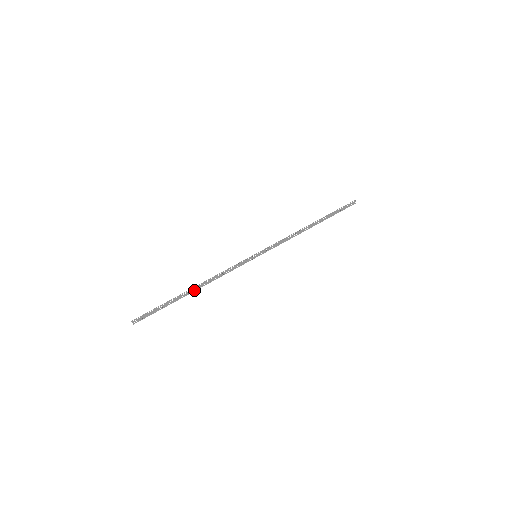
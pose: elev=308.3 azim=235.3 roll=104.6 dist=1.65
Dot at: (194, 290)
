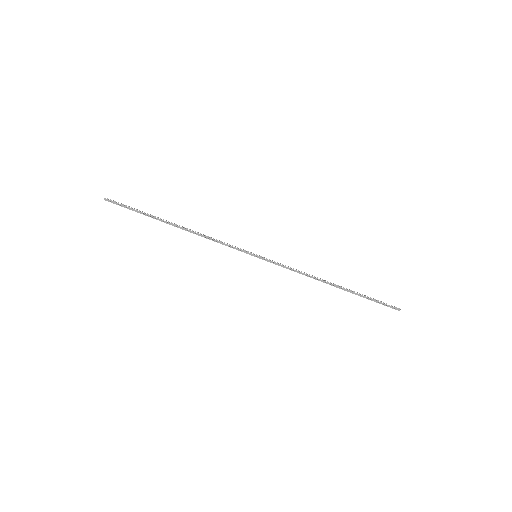
Dot at: (176, 226)
